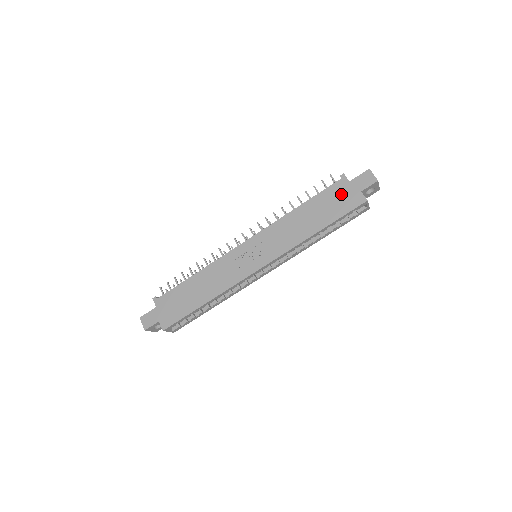
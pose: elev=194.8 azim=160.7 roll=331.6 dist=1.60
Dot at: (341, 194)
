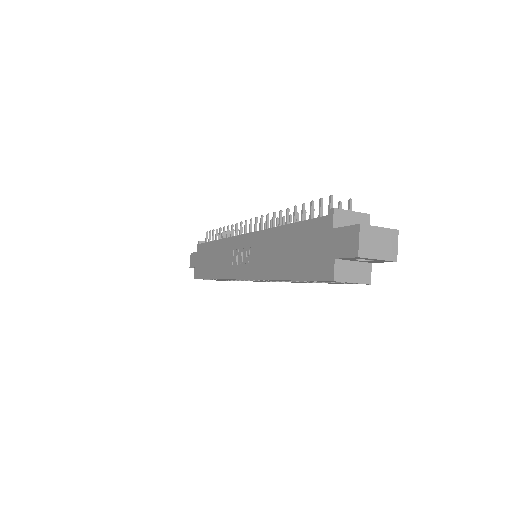
Dot at: (317, 243)
